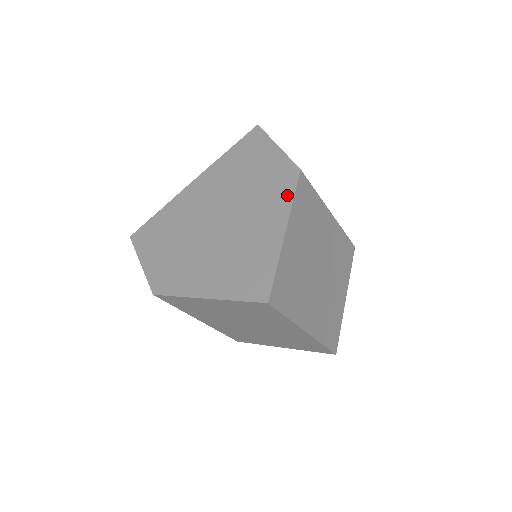
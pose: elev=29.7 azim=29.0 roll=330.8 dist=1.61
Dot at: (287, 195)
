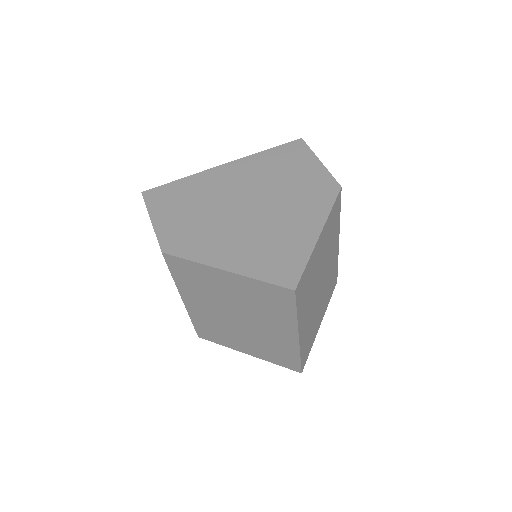
Dot at: (326, 204)
